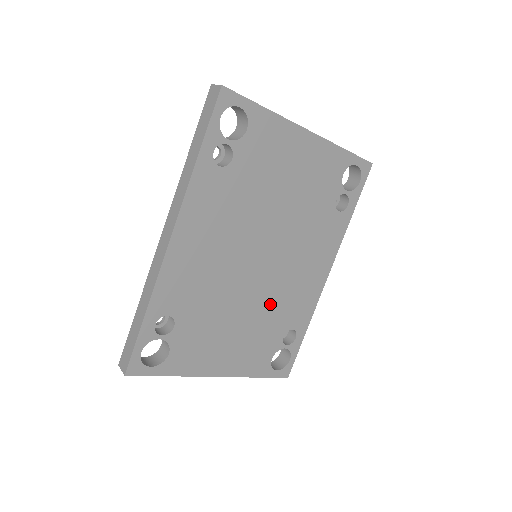
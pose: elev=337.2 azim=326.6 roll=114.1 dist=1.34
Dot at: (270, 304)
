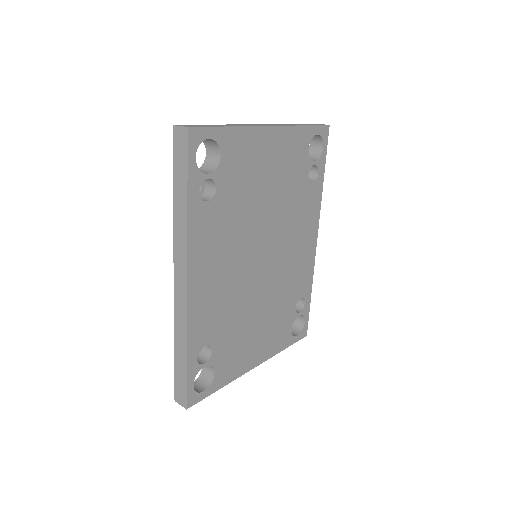
Dot at: (279, 289)
